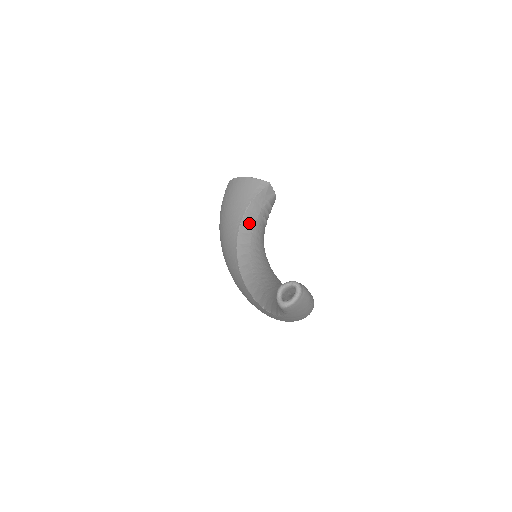
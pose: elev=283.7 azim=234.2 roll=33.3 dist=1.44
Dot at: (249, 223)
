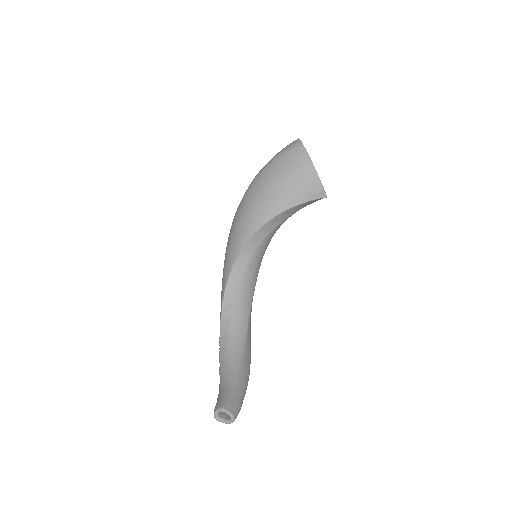
Dot at: (276, 222)
